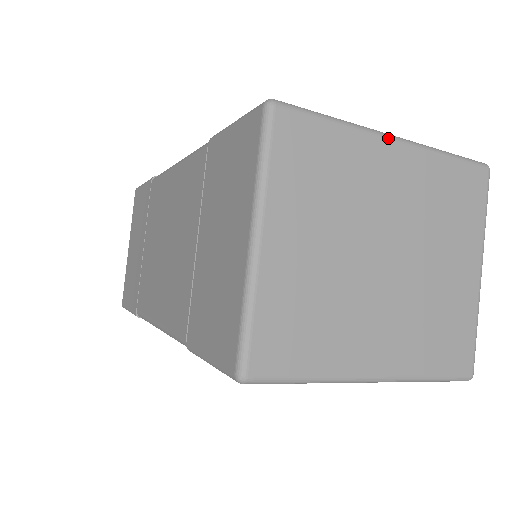
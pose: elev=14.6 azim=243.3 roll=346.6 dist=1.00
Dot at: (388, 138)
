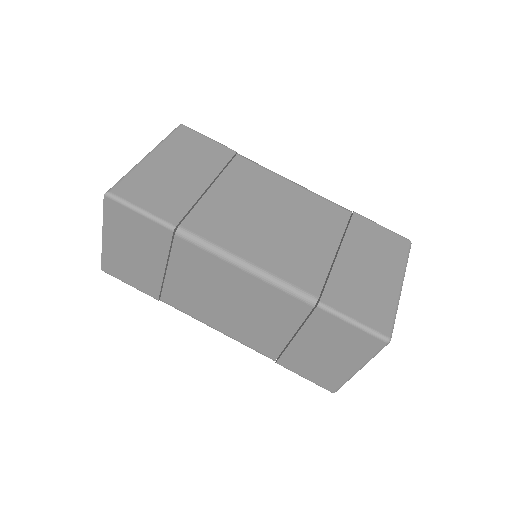
Dot at: occluded
